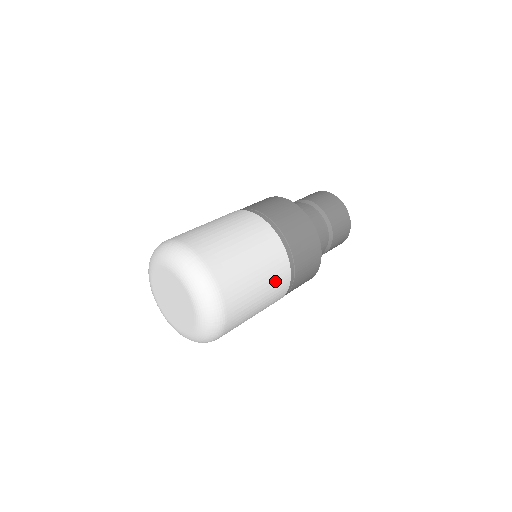
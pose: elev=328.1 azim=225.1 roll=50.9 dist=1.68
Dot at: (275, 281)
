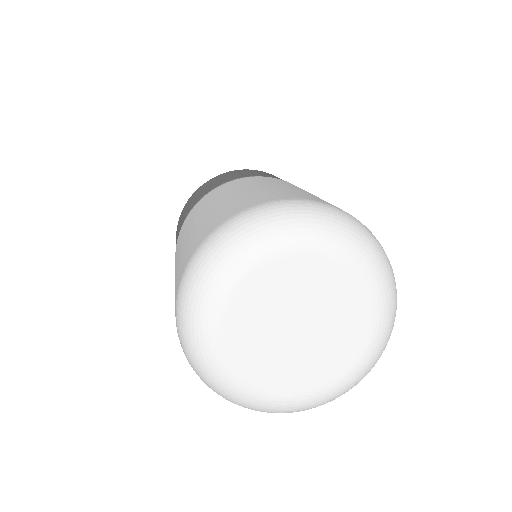
Dot at: occluded
